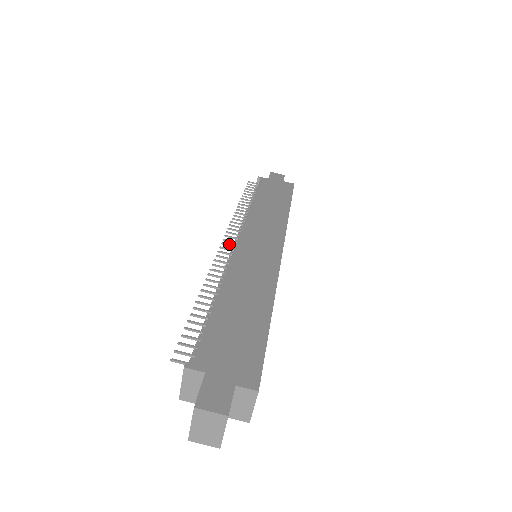
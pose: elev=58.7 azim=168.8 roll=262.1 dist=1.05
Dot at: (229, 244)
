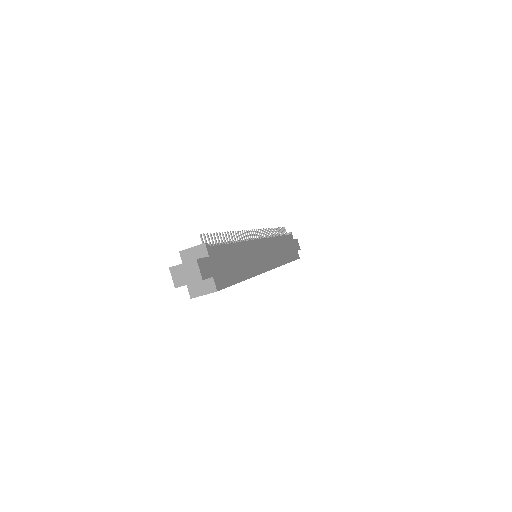
Dot at: (255, 235)
